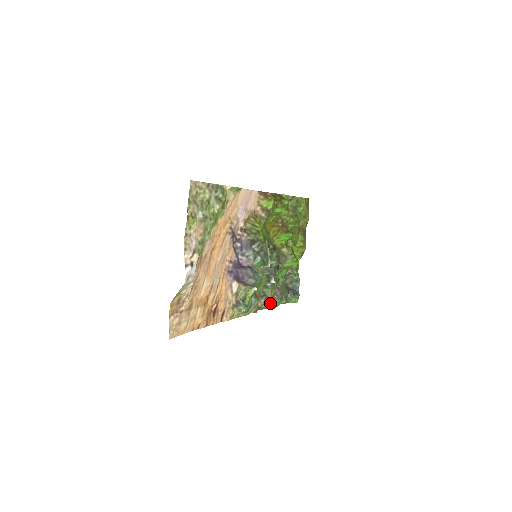
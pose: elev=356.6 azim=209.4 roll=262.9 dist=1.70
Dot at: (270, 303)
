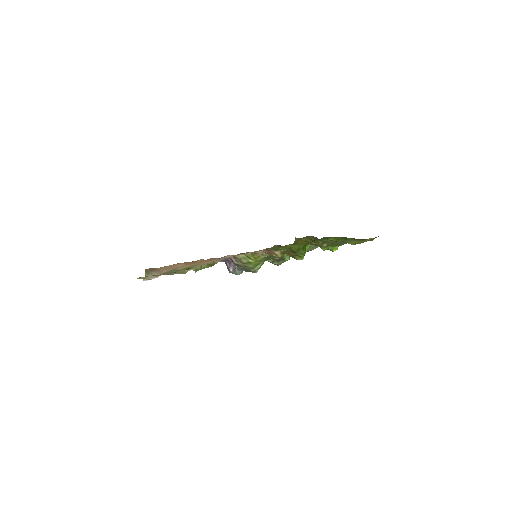
Dot at: occluded
